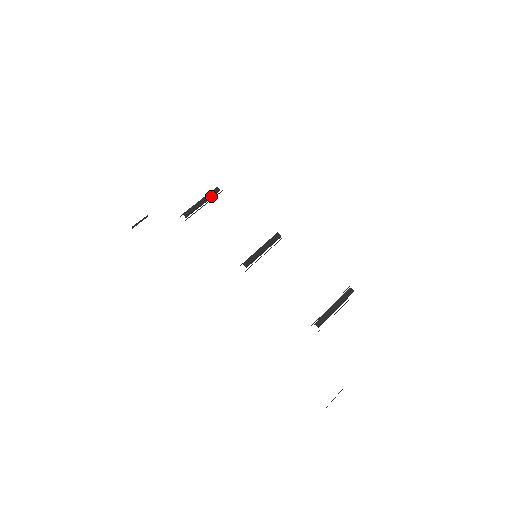
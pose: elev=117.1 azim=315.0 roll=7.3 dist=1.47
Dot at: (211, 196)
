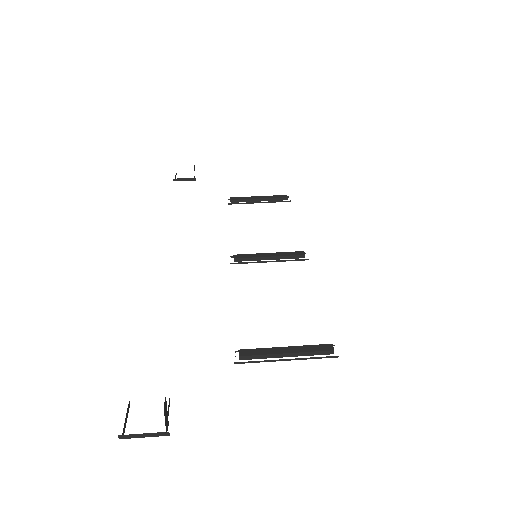
Dot at: (273, 198)
